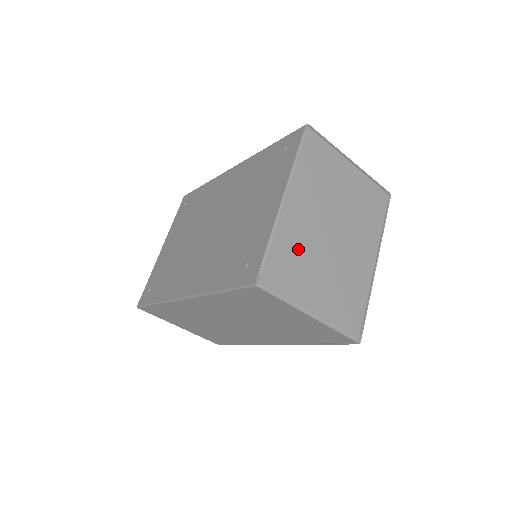
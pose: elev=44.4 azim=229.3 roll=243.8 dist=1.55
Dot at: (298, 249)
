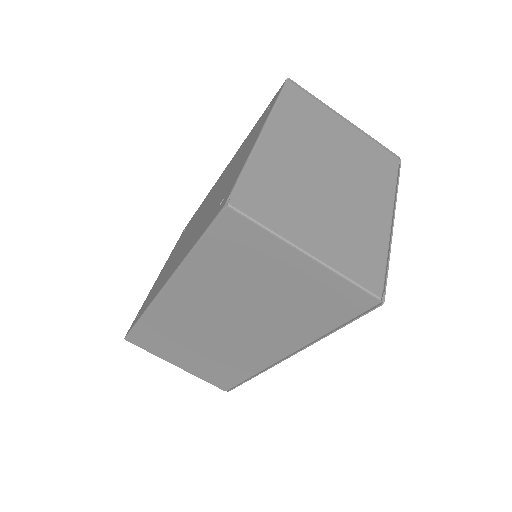
Dot at: (283, 182)
